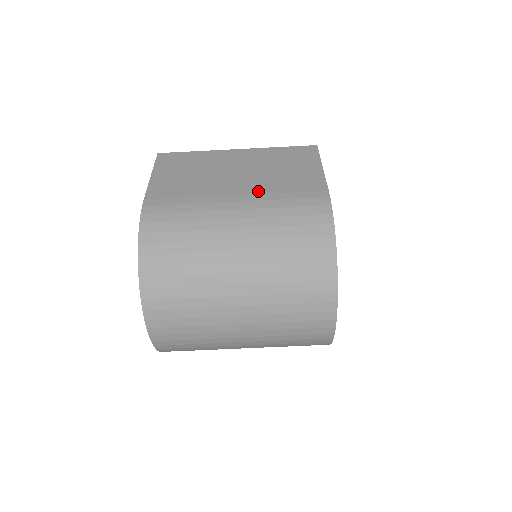
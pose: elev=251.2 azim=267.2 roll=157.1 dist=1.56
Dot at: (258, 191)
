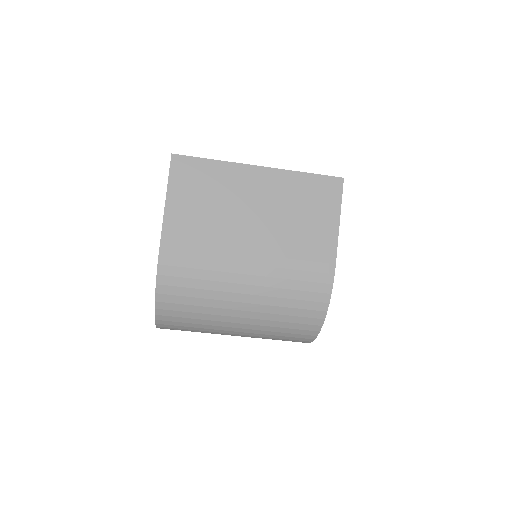
Dot at: (271, 252)
